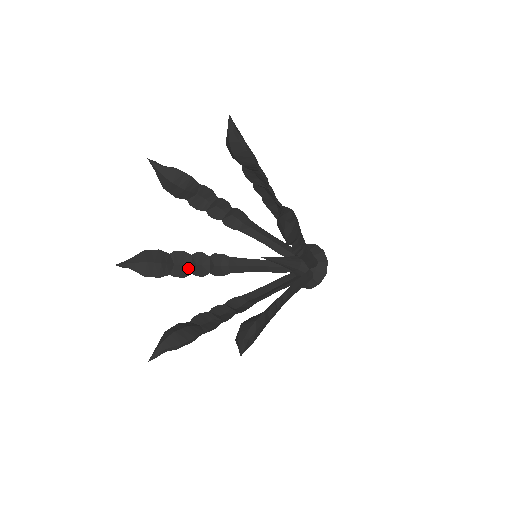
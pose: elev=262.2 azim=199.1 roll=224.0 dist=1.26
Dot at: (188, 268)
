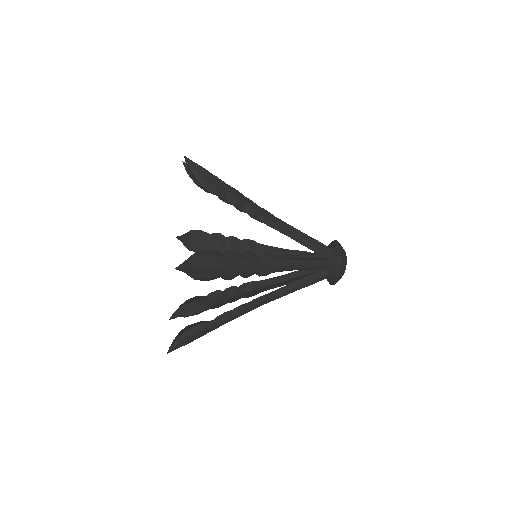
Dot at: (221, 300)
